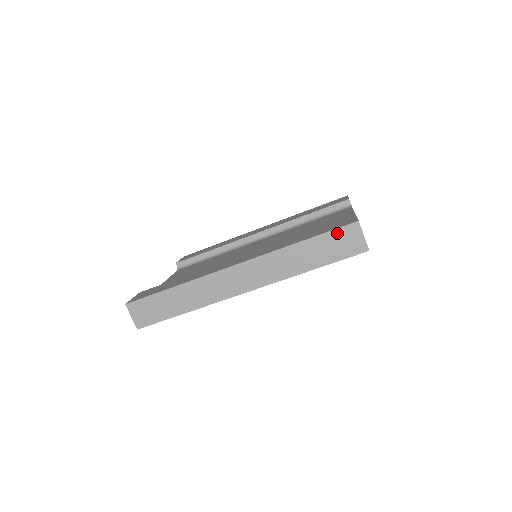
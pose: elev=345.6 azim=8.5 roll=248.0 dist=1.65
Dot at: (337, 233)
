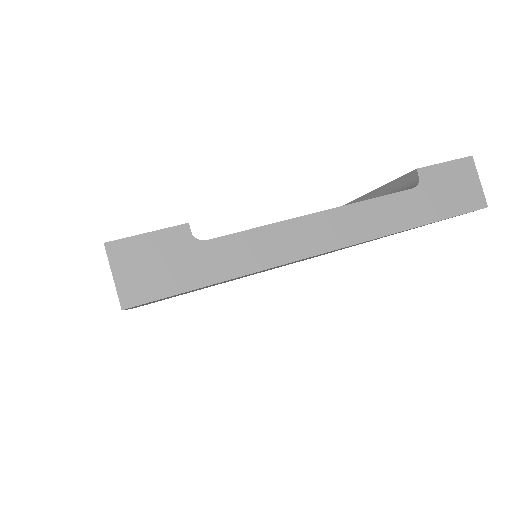
Dot at: occluded
